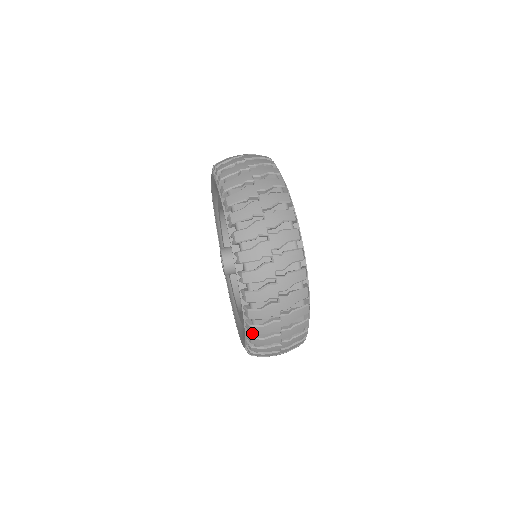
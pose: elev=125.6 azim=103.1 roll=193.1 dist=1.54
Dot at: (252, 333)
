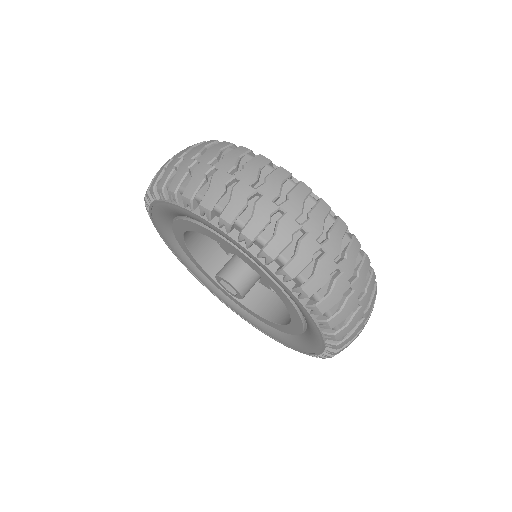
Dot at: occluded
